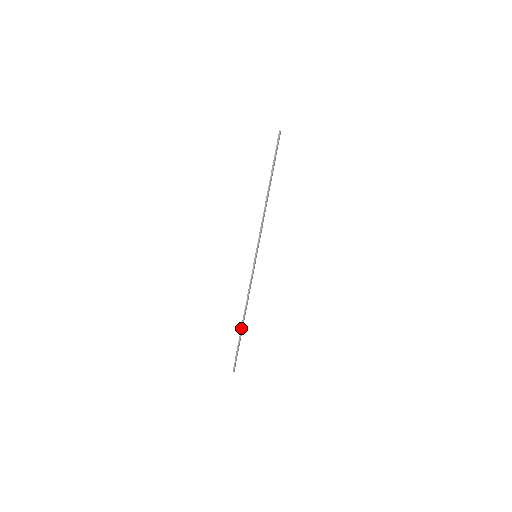
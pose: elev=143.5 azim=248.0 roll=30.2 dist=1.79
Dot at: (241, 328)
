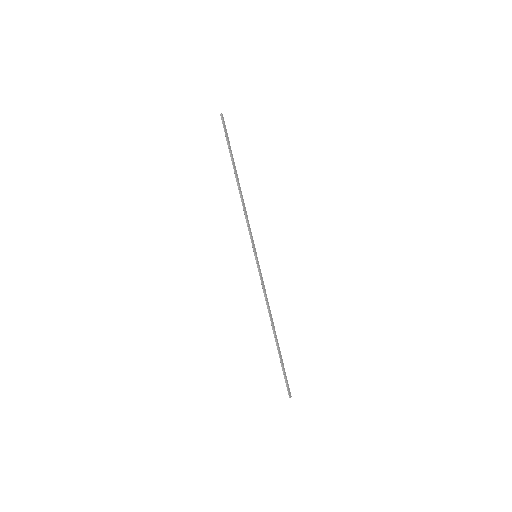
Dot at: (276, 343)
